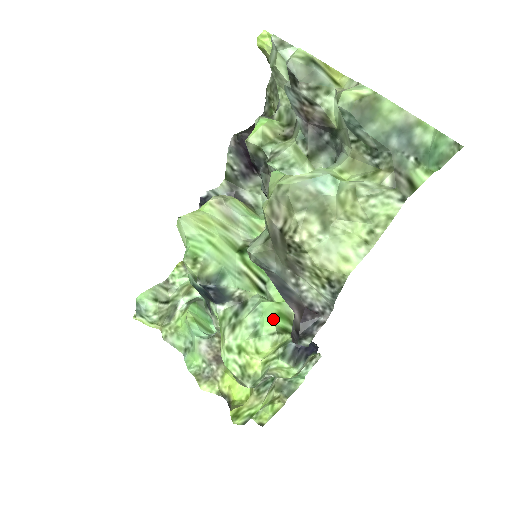
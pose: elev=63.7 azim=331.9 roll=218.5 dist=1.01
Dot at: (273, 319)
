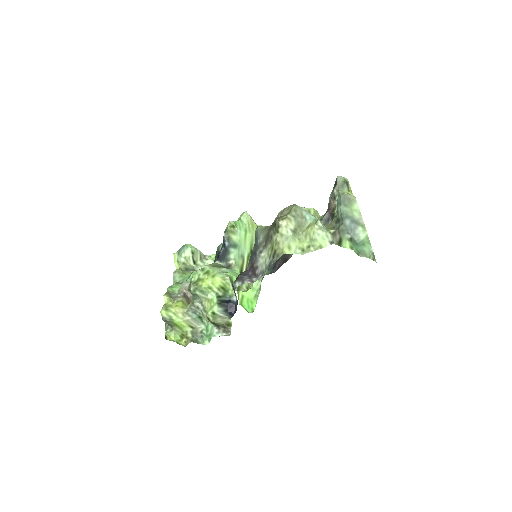
Dot at: (234, 275)
